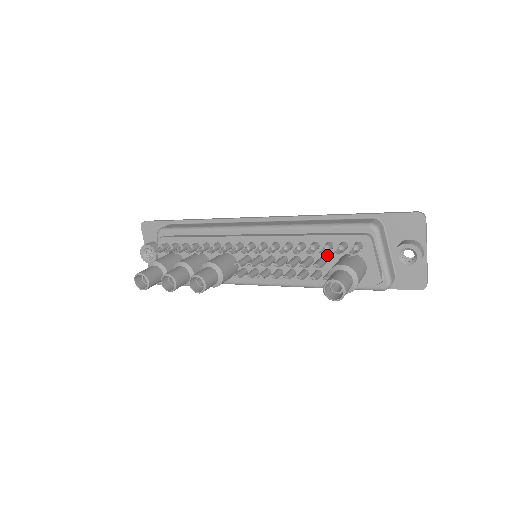
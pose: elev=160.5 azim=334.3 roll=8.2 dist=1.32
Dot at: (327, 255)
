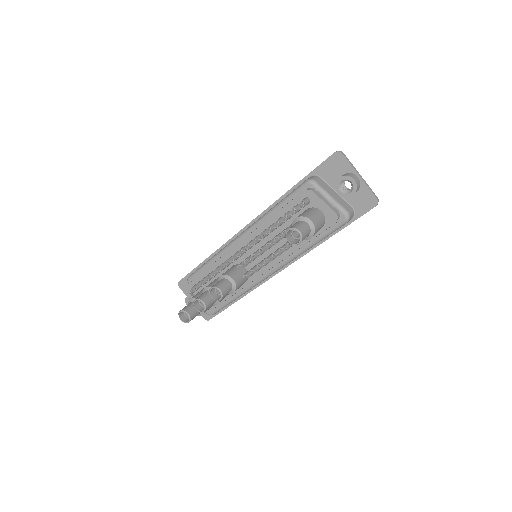
Dot at: occluded
